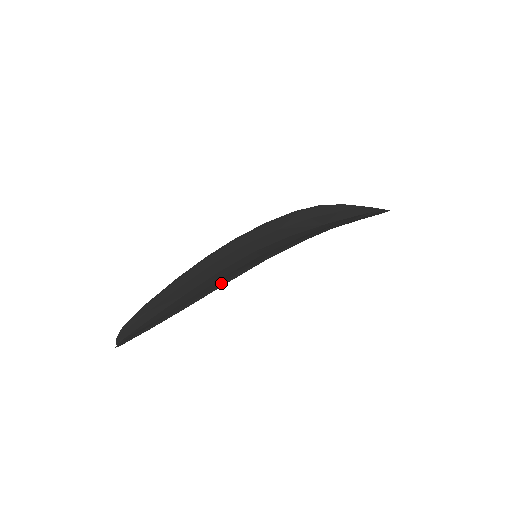
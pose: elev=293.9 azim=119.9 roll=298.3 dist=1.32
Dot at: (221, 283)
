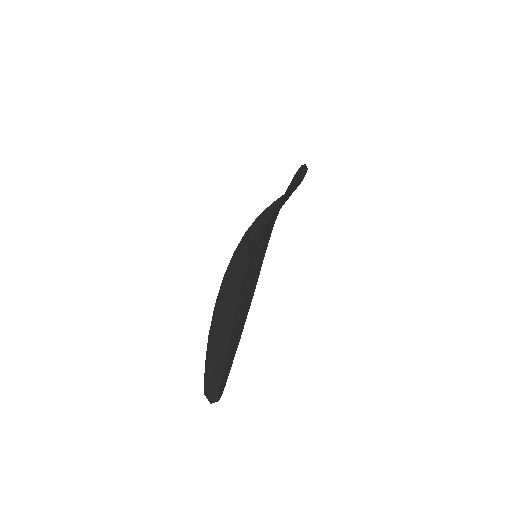
Dot at: (260, 263)
